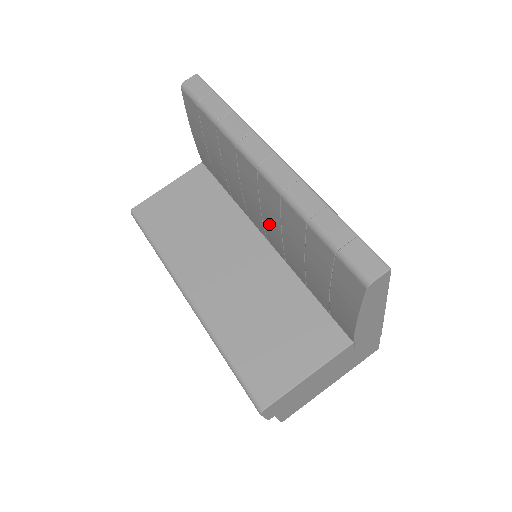
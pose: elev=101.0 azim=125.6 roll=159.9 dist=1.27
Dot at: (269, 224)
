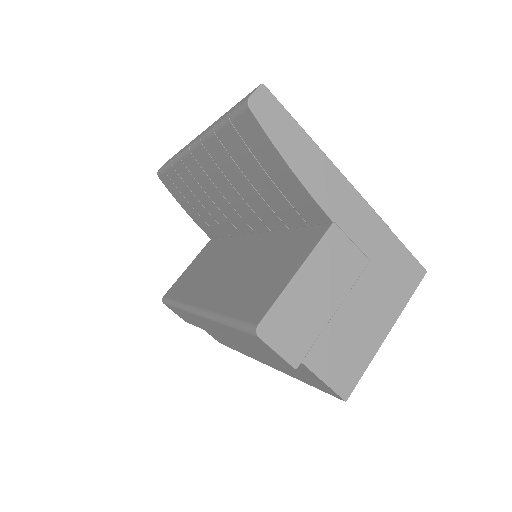
Dot at: (233, 200)
